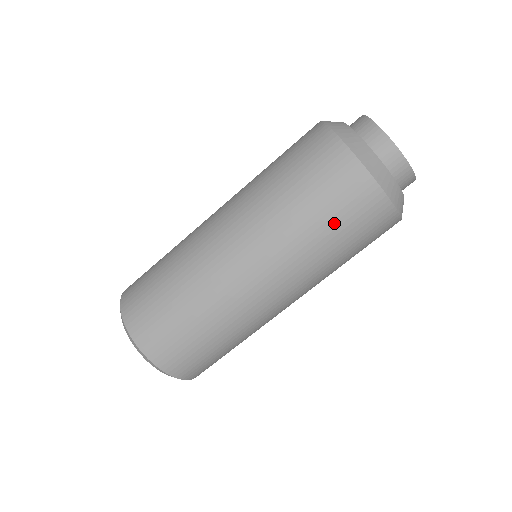
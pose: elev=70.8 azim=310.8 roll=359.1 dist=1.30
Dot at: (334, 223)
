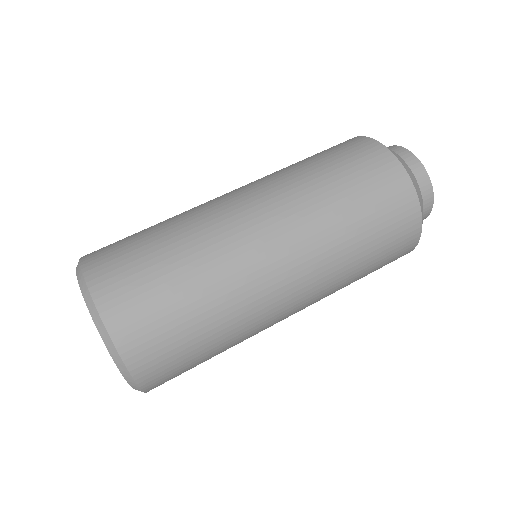
Dot at: (354, 186)
